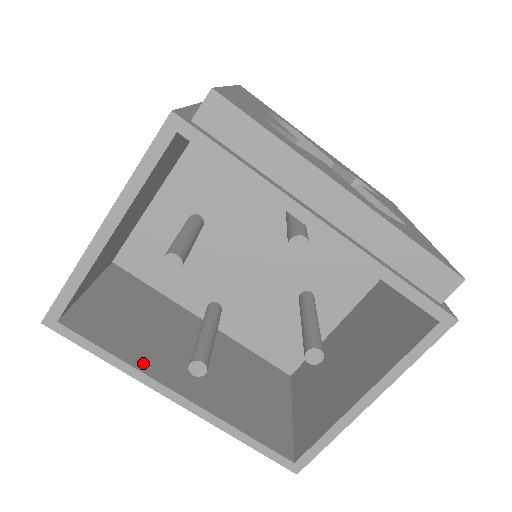
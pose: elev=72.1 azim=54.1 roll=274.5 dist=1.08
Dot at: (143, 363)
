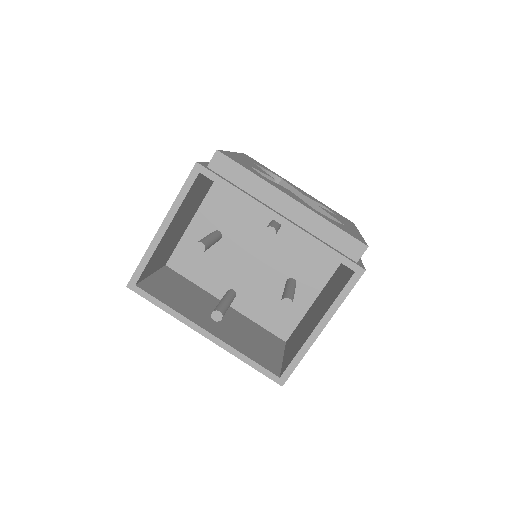
Dot at: (184, 312)
